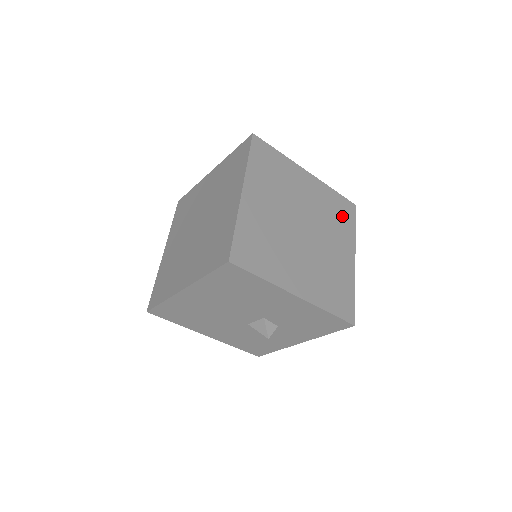
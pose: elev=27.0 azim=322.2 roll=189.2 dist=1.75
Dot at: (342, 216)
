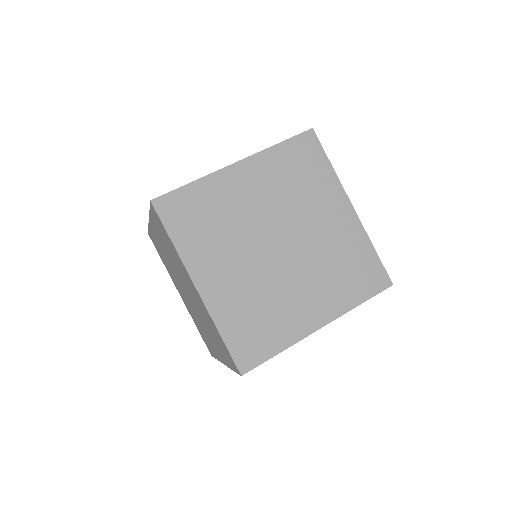
Dot at: (307, 168)
